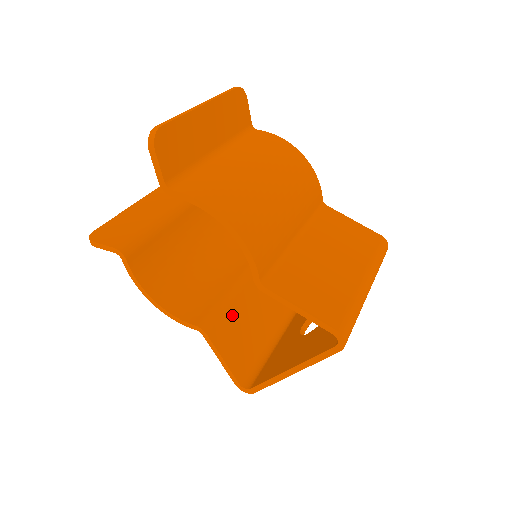
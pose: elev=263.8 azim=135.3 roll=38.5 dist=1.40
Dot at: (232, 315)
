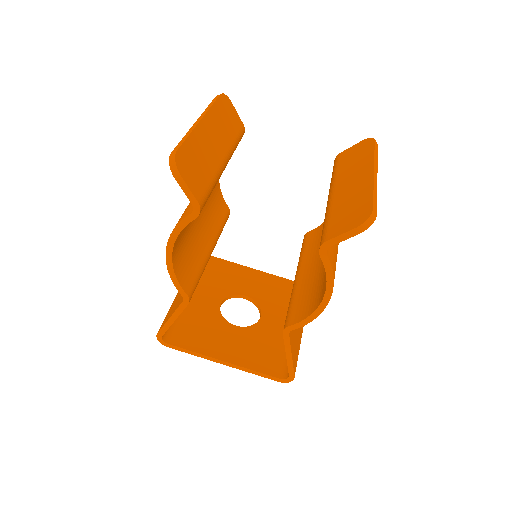
Dot at: occluded
